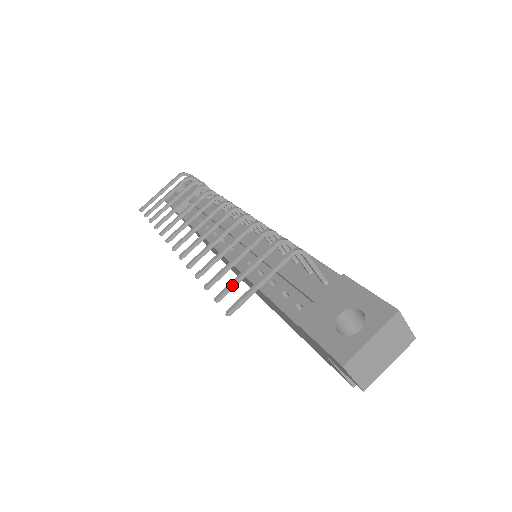
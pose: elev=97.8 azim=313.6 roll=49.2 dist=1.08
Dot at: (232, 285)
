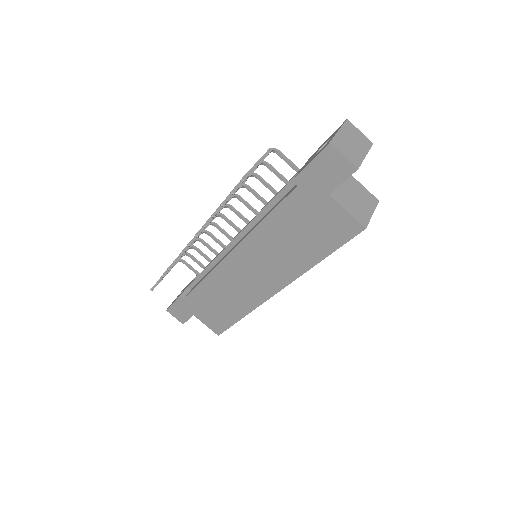
Dot at: (239, 183)
